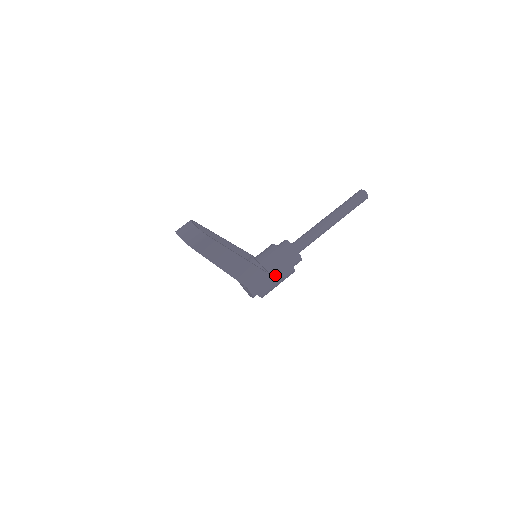
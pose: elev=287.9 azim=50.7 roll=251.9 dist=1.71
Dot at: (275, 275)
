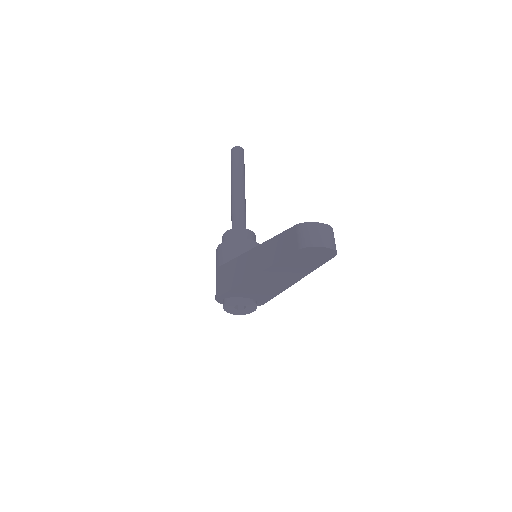
Dot at: occluded
